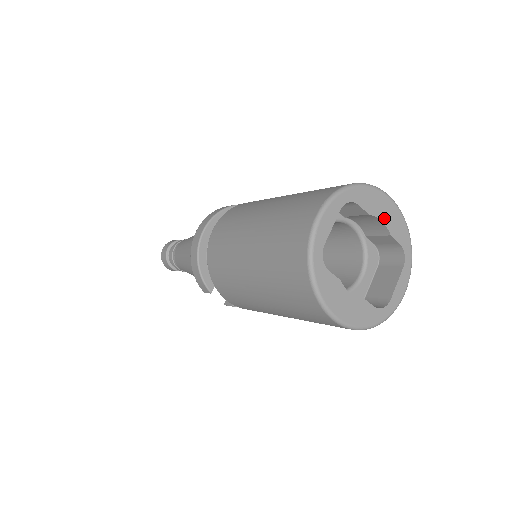
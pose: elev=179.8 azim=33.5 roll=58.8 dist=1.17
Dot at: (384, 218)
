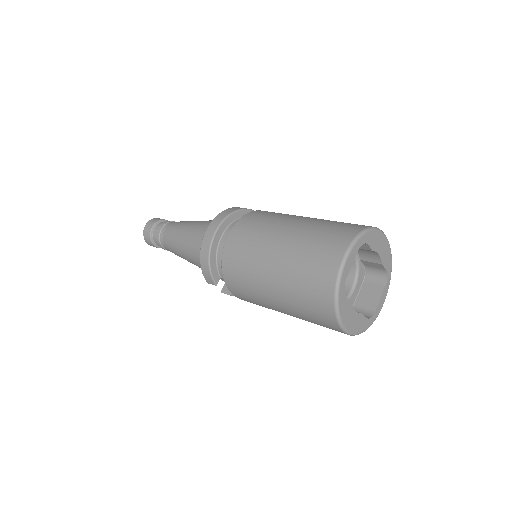
Dot at: (380, 252)
